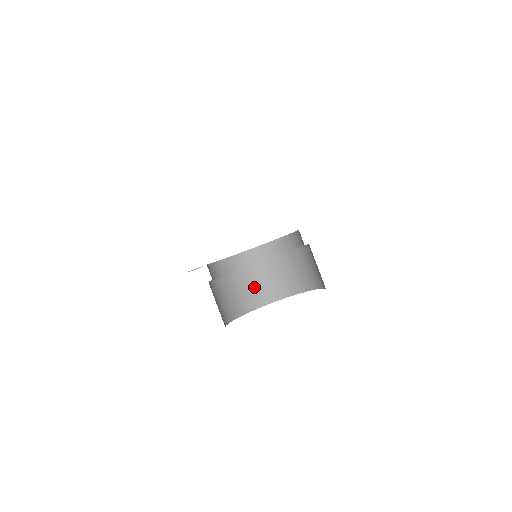
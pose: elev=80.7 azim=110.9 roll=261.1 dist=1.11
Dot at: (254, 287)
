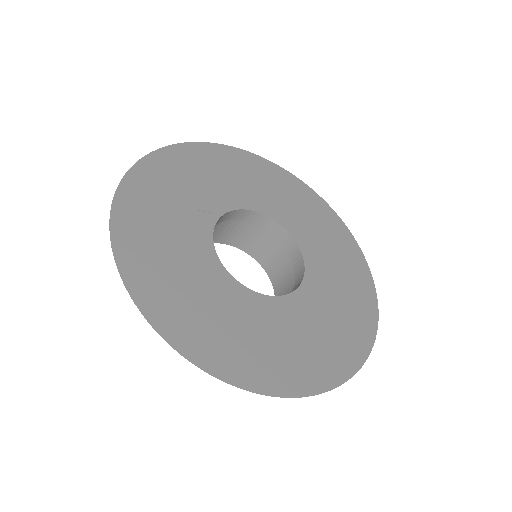
Dot at: (242, 233)
